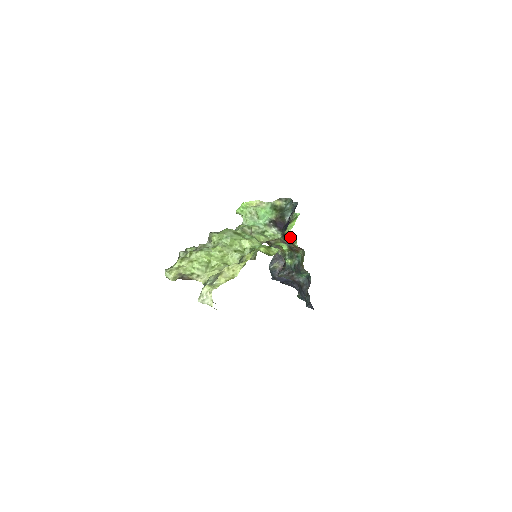
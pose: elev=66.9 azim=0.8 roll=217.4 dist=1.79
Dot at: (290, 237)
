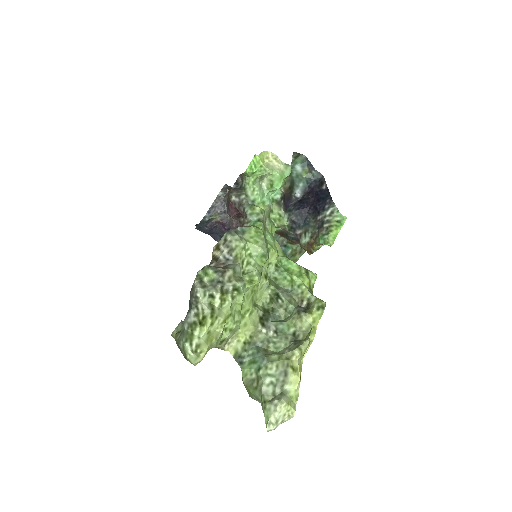
Dot at: (319, 245)
